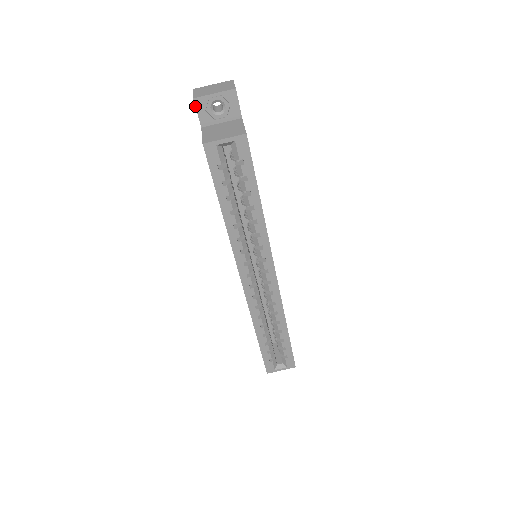
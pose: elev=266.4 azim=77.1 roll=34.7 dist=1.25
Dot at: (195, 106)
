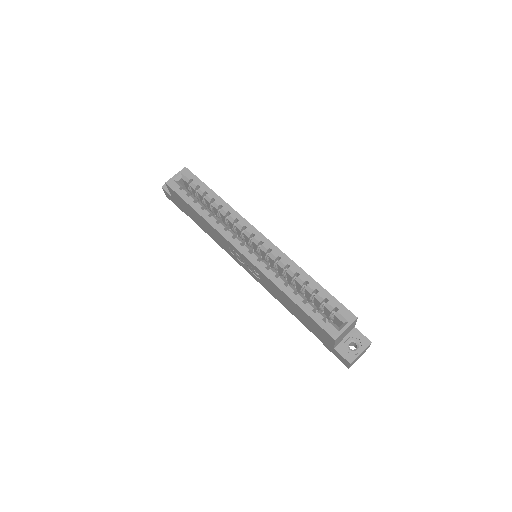
Dot at: (164, 190)
